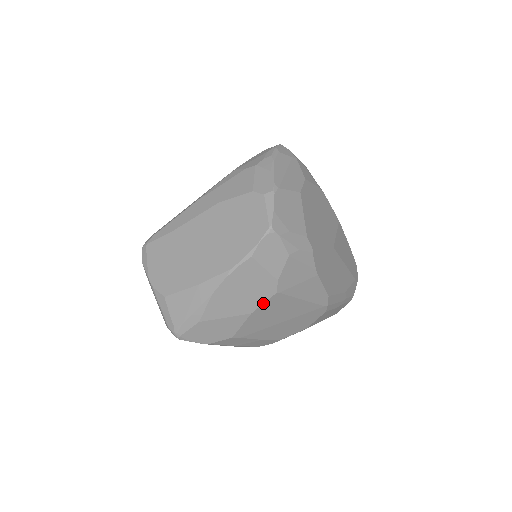
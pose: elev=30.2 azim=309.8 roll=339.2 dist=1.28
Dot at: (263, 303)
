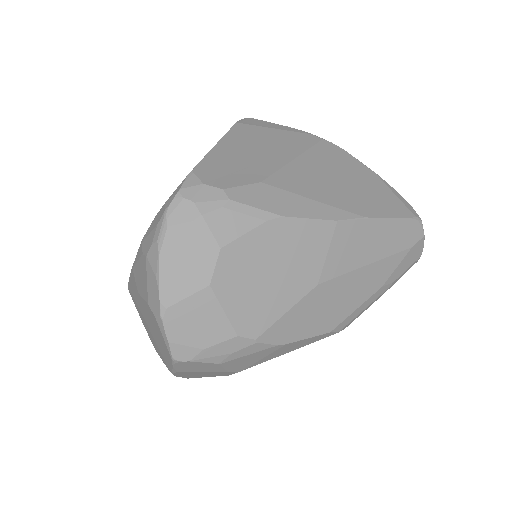
Dot at: occluded
